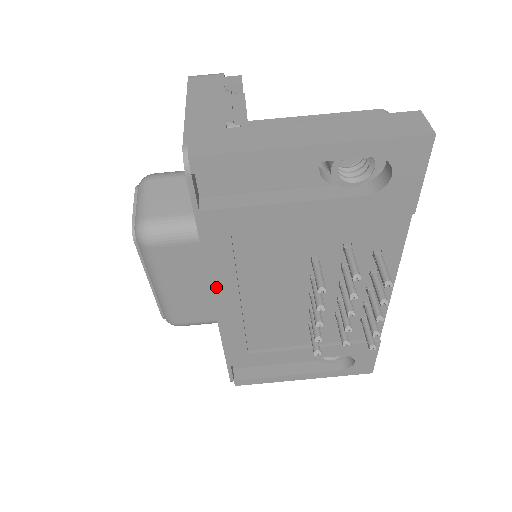
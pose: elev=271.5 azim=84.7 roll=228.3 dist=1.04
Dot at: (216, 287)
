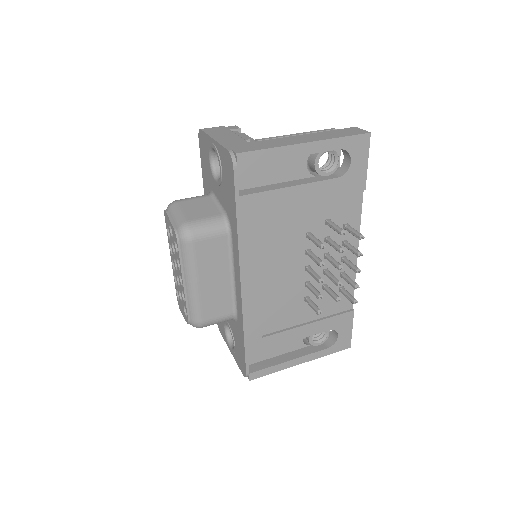
Dot at: (244, 266)
